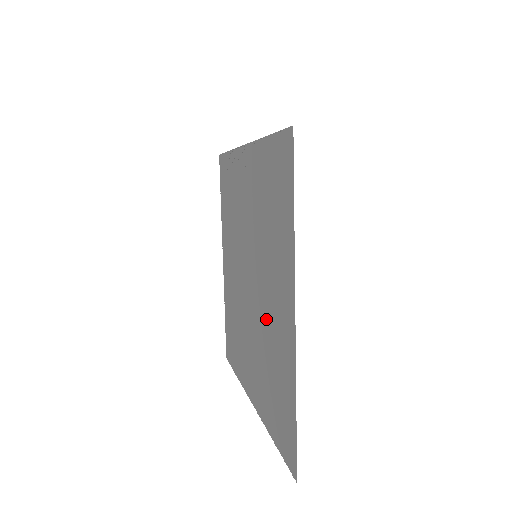
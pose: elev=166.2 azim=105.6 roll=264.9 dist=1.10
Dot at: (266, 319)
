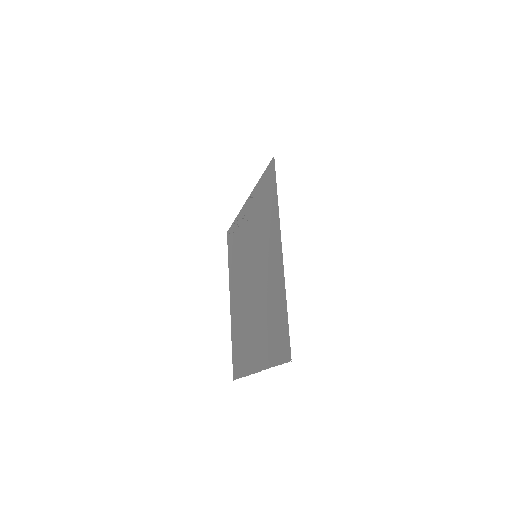
Dot at: (265, 285)
